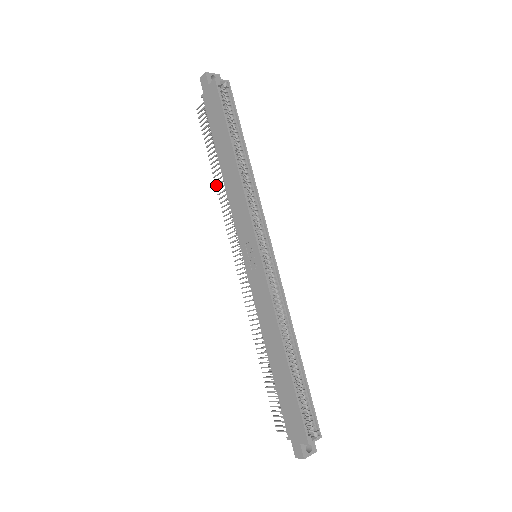
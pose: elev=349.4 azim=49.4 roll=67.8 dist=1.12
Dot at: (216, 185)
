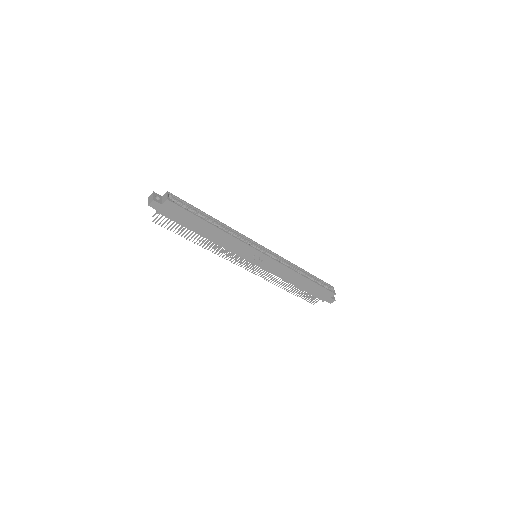
Dot at: occluded
